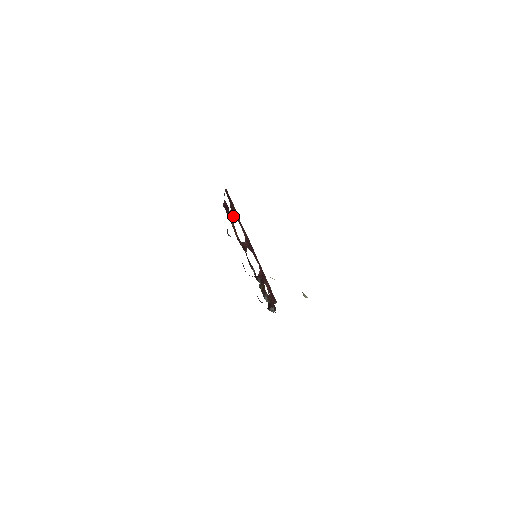
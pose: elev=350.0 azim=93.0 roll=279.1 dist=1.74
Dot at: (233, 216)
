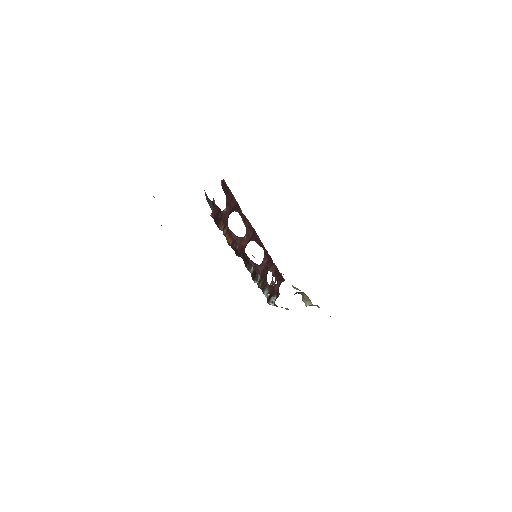
Dot at: (230, 213)
